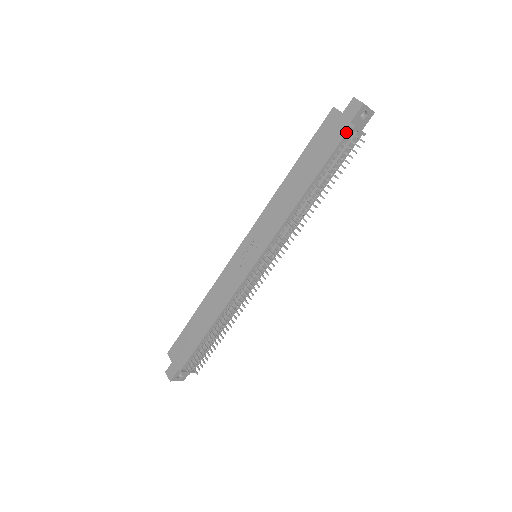
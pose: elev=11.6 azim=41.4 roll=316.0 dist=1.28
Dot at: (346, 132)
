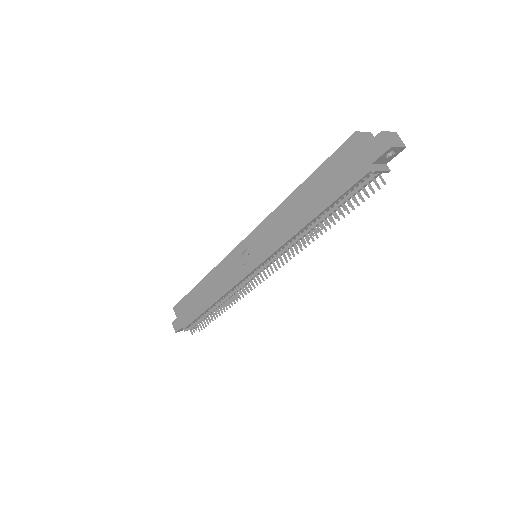
Dot at: (364, 174)
